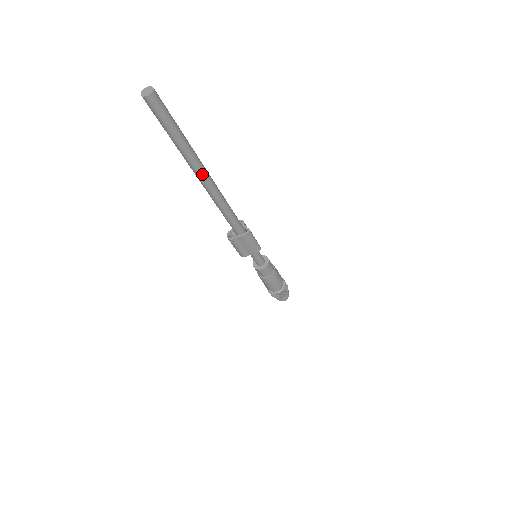
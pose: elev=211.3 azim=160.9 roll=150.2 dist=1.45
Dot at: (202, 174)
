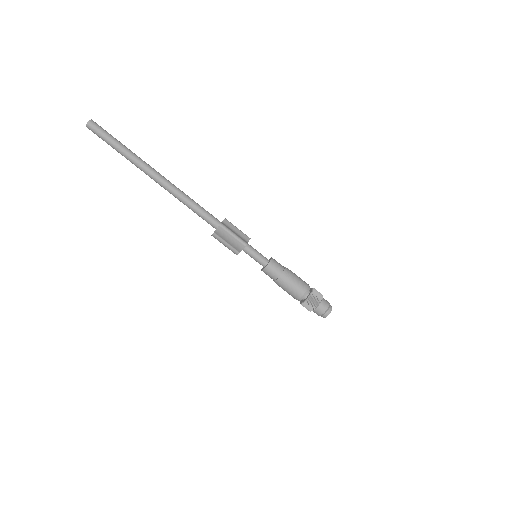
Dot at: (151, 175)
